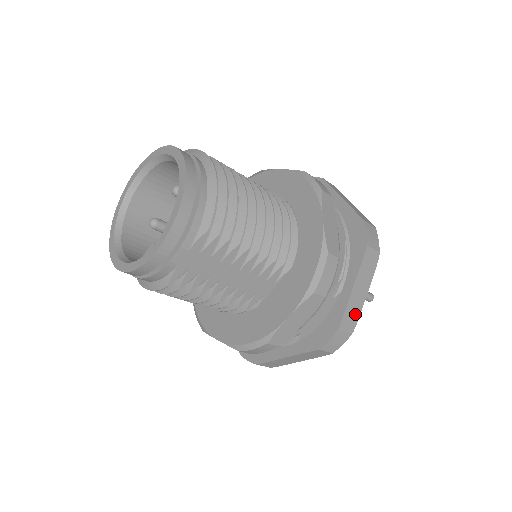
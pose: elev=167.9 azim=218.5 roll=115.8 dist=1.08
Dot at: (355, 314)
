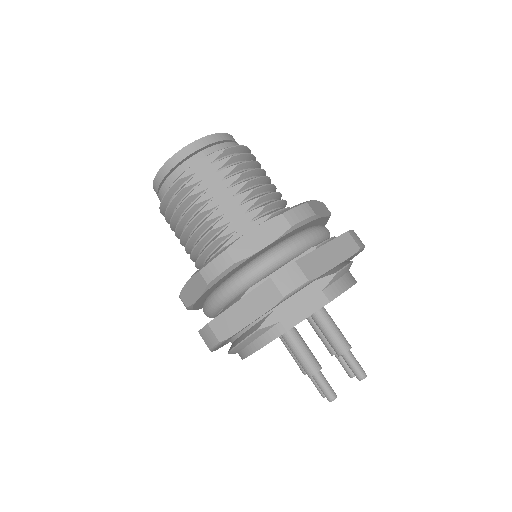
Dot at: (318, 268)
